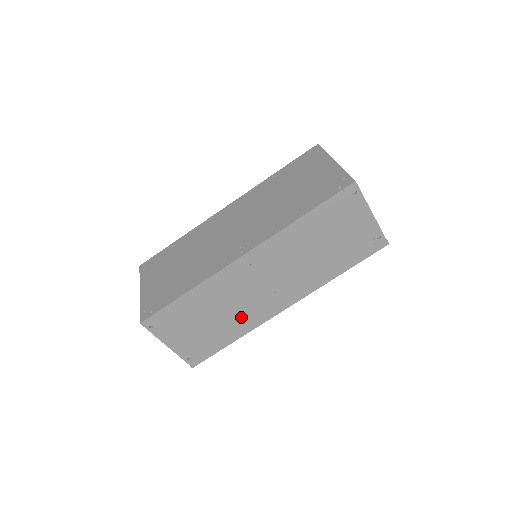
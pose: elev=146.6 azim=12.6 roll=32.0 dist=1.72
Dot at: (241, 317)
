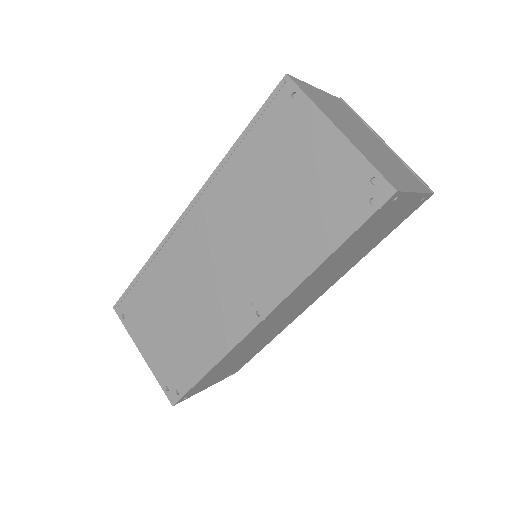
Dot at: (273, 333)
